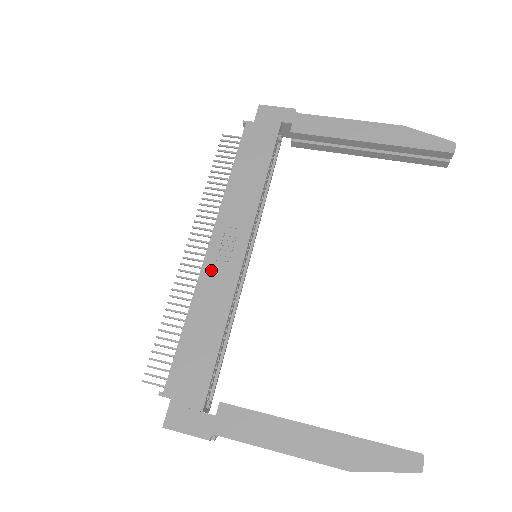
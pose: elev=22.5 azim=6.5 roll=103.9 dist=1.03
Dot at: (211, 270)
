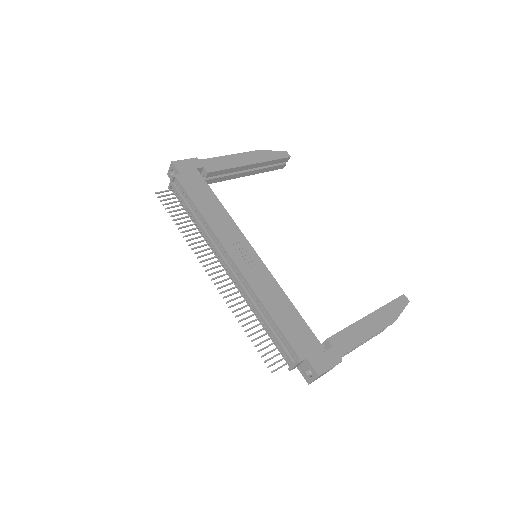
Dot at: (251, 275)
